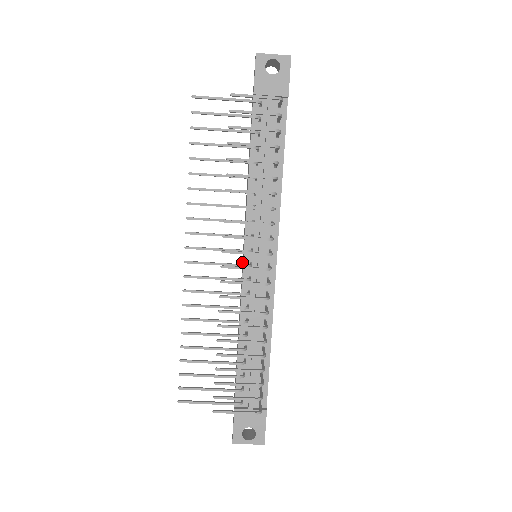
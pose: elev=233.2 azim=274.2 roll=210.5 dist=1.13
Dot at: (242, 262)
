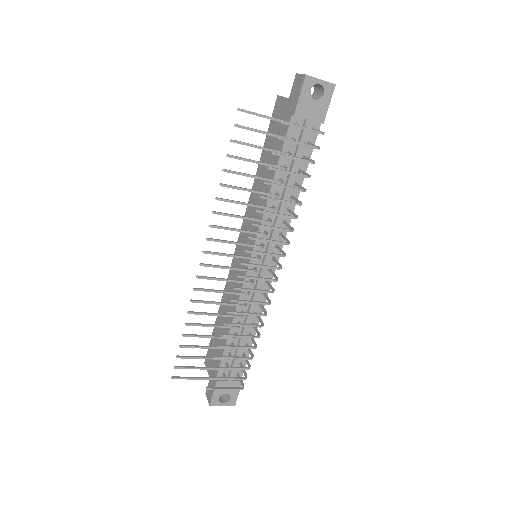
Dot at: (236, 254)
